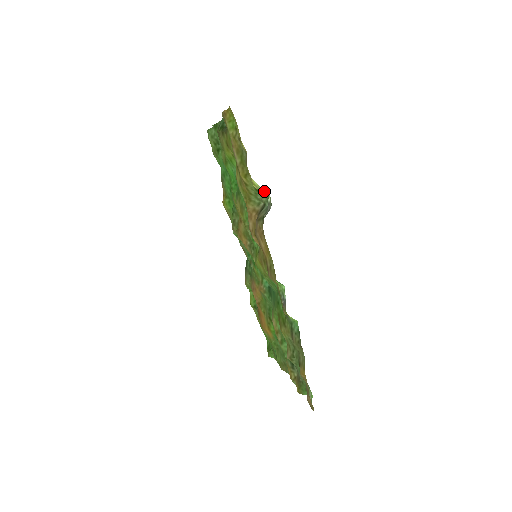
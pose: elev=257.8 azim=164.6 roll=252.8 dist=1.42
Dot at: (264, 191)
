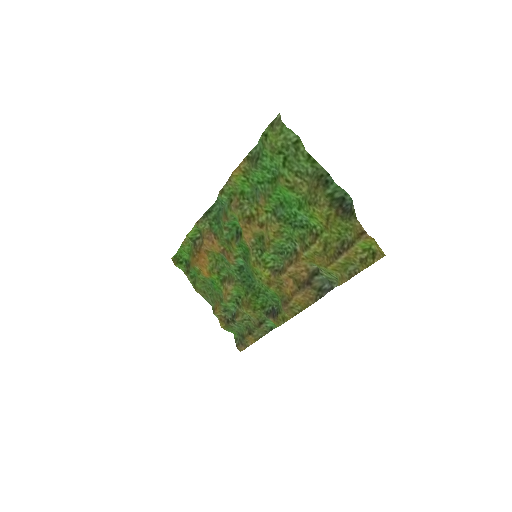
Dot at: occluded
